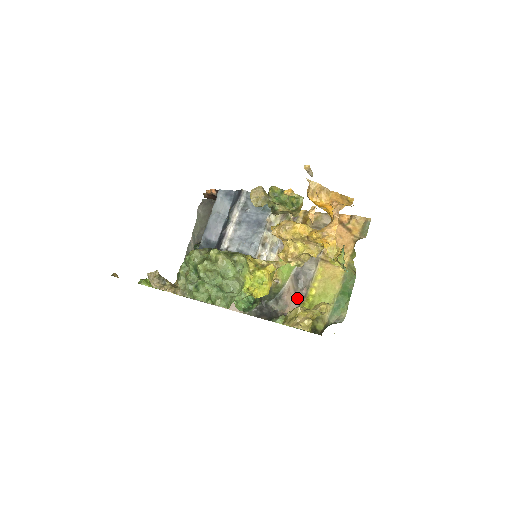
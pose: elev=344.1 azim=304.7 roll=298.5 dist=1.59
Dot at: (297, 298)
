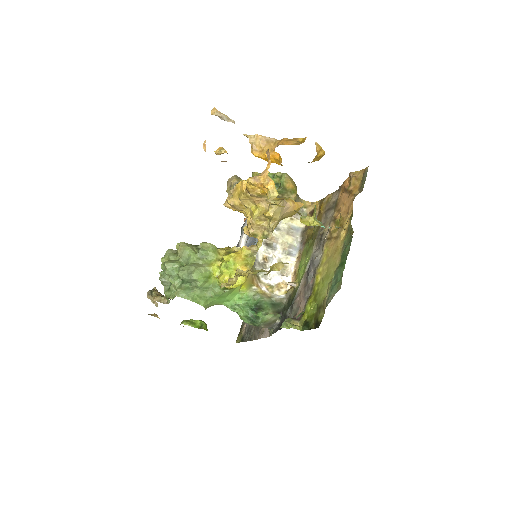
Dot at: (306, 294)
